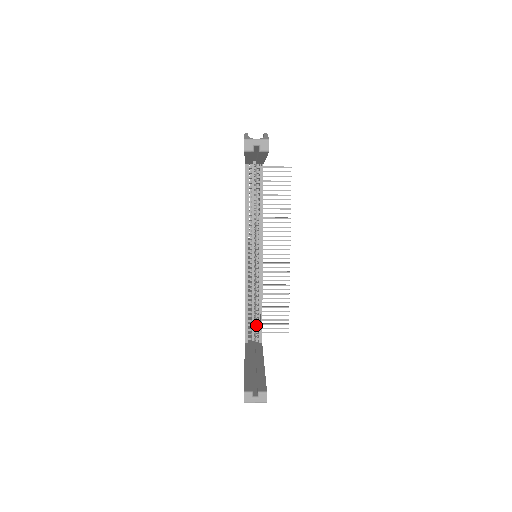
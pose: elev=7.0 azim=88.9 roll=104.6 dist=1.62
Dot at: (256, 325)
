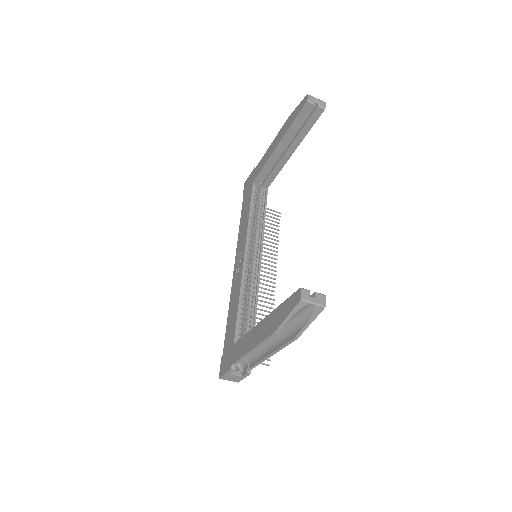
Dot at: (247, 328)
